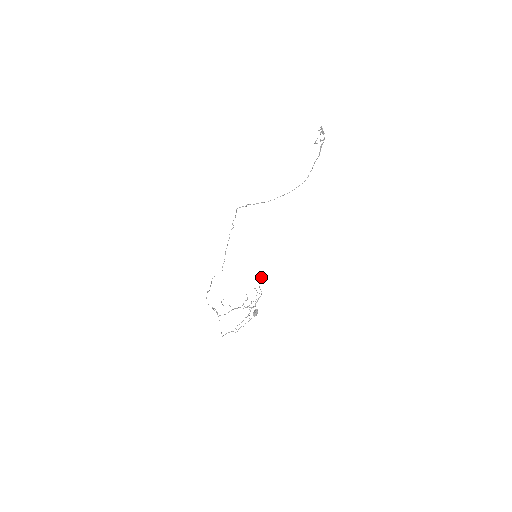
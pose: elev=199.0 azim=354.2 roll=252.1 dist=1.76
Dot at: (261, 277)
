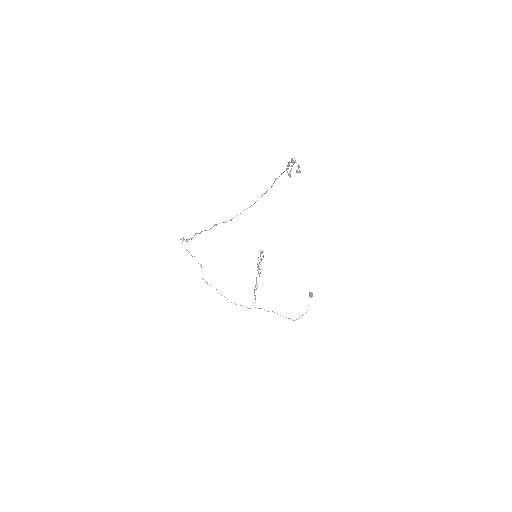
Dot at: occluded
